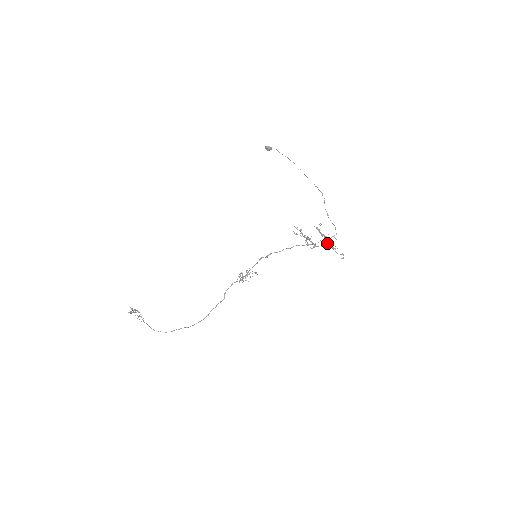
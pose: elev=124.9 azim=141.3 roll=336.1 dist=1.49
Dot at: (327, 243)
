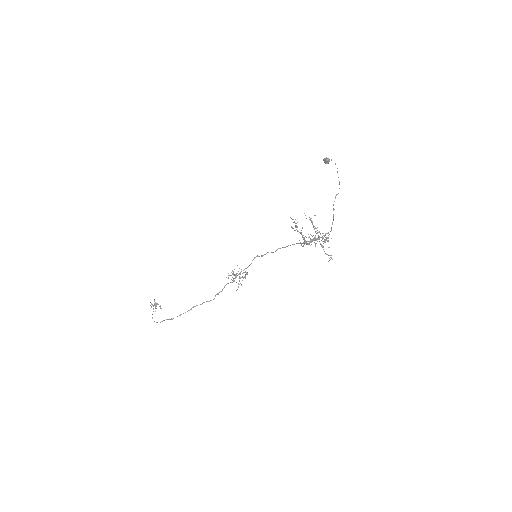
Dot at: occluded
